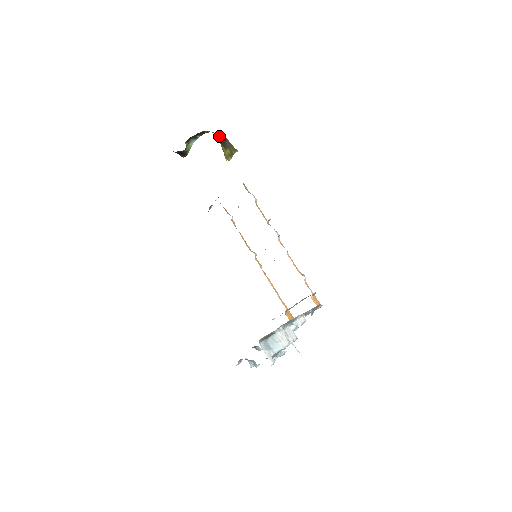
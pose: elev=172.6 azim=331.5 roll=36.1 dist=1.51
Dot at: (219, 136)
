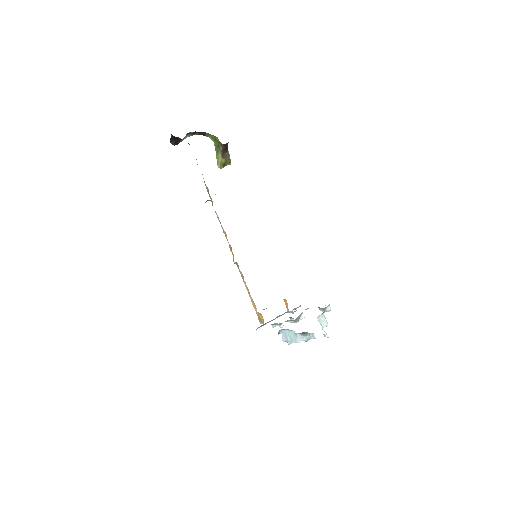
Dot at: (225, 144)
